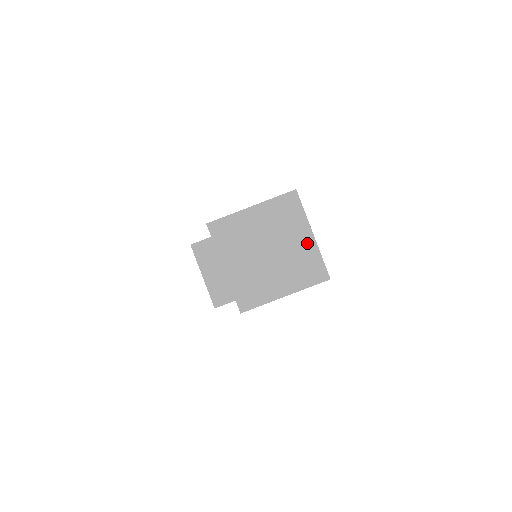
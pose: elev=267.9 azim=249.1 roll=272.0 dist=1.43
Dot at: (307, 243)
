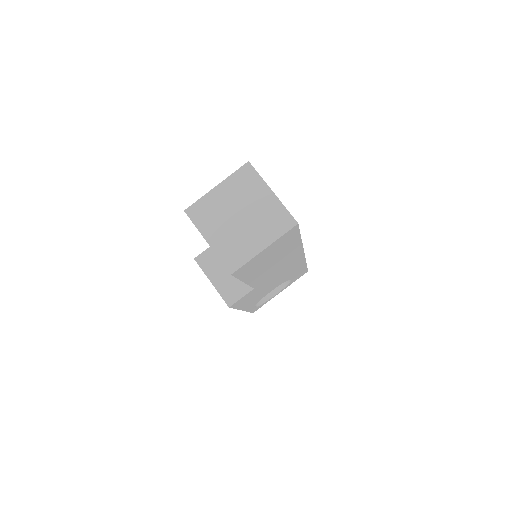
Dot at: (270, 200)
